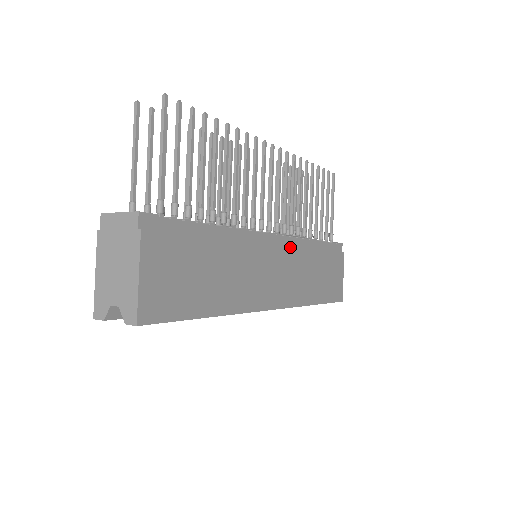
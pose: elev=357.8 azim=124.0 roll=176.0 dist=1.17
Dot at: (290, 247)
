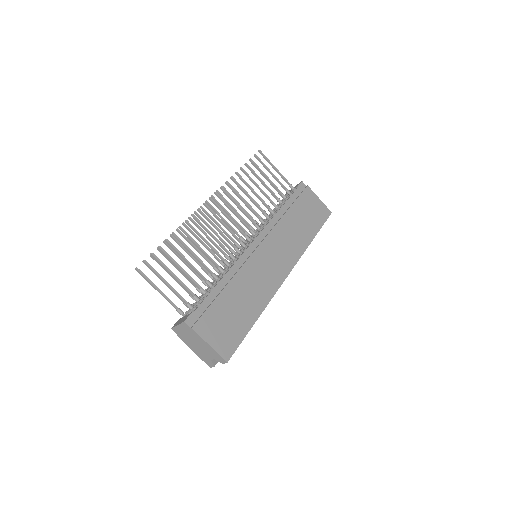
Dot at: (269, 234)
